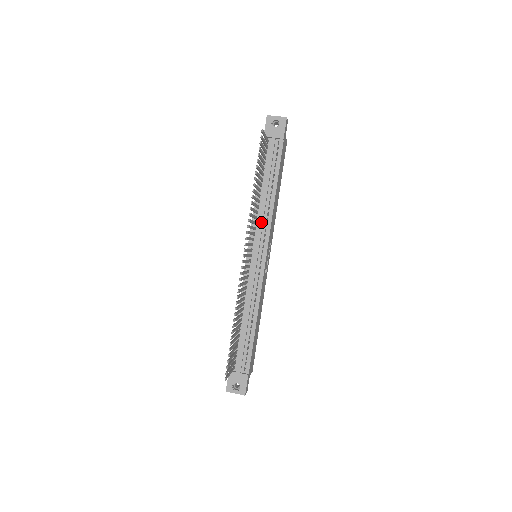
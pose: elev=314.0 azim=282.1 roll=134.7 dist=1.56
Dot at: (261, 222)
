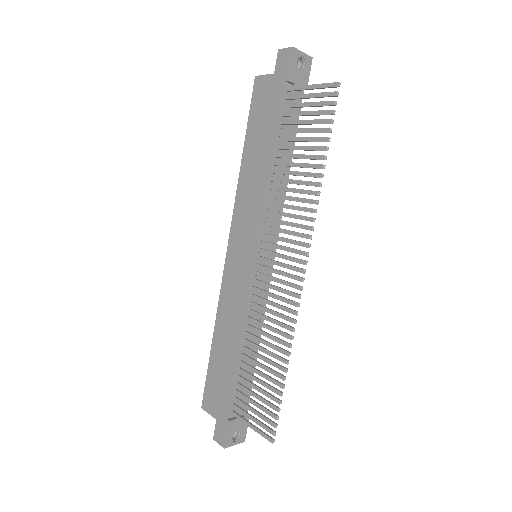
Dot at: (276, 210)
